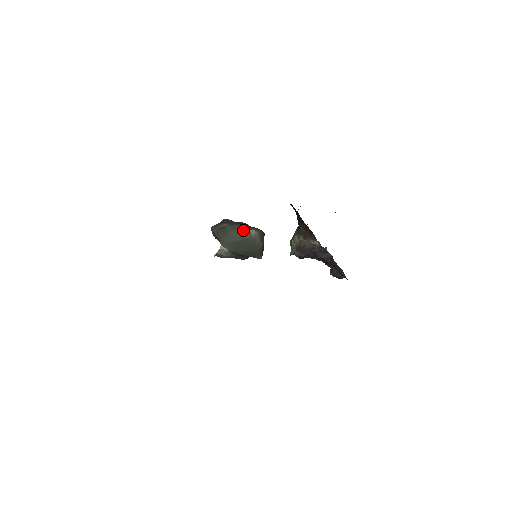
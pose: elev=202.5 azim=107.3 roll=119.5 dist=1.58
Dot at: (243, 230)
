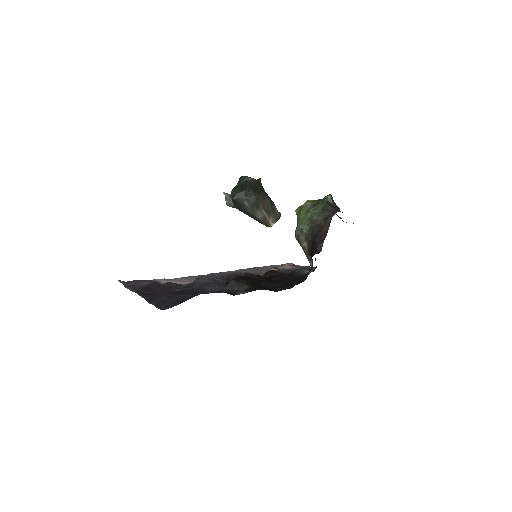
Dot at: (261, 221)
